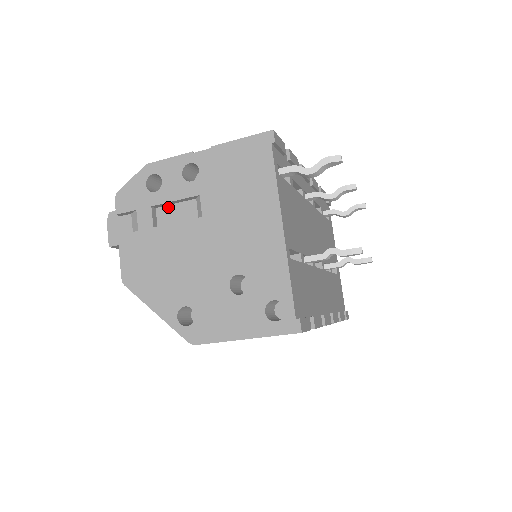
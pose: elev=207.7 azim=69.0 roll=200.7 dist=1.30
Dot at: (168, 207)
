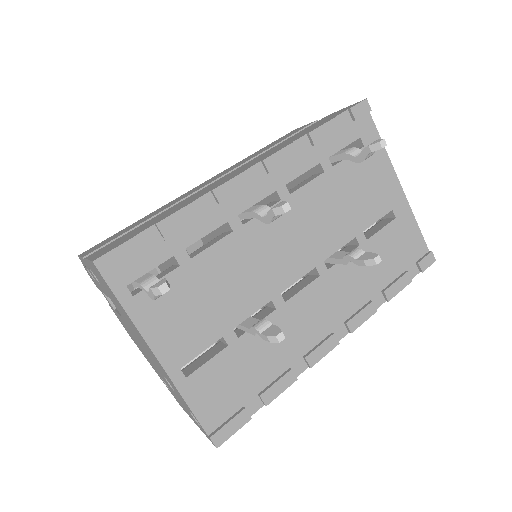
Dot at: occluded
